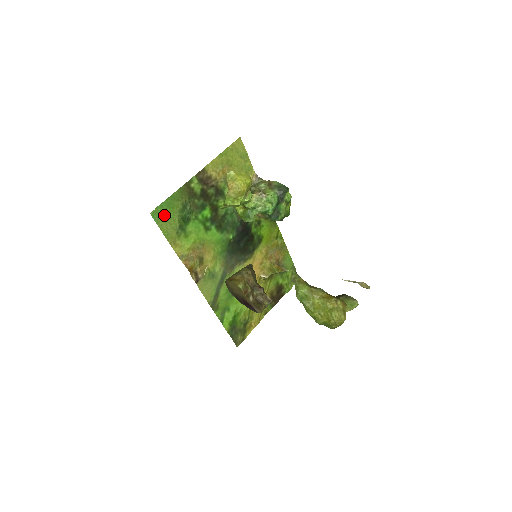
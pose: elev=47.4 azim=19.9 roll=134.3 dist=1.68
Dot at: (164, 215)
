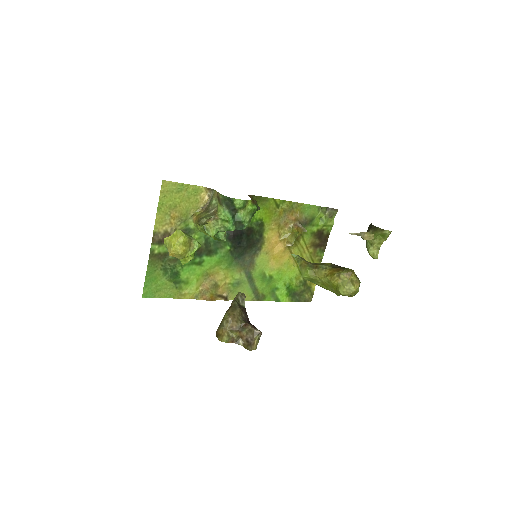
Dot at: (154, 288)
